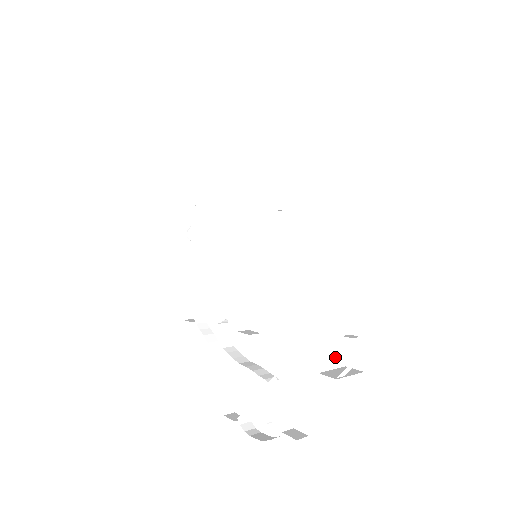
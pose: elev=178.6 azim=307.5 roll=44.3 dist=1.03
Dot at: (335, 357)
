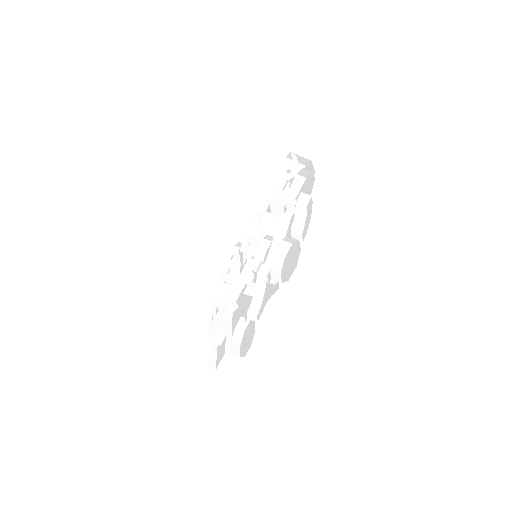
Dot at: occluded
